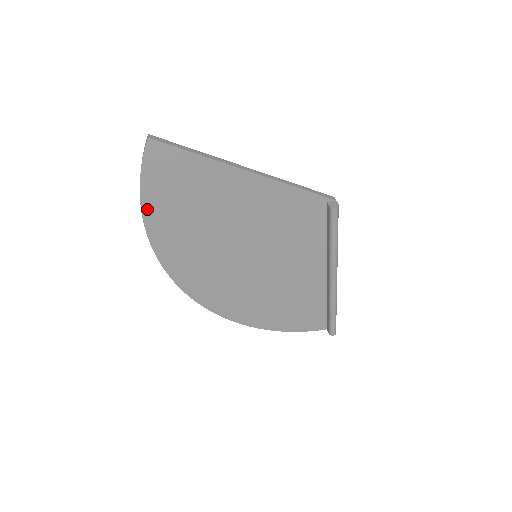
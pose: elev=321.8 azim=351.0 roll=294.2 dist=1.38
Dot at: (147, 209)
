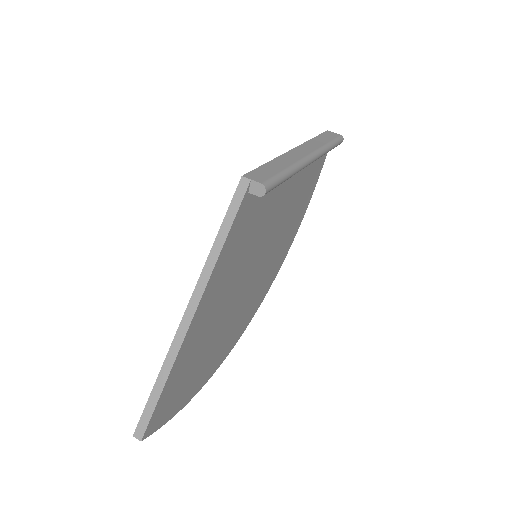
Dot at: (193, 394)
